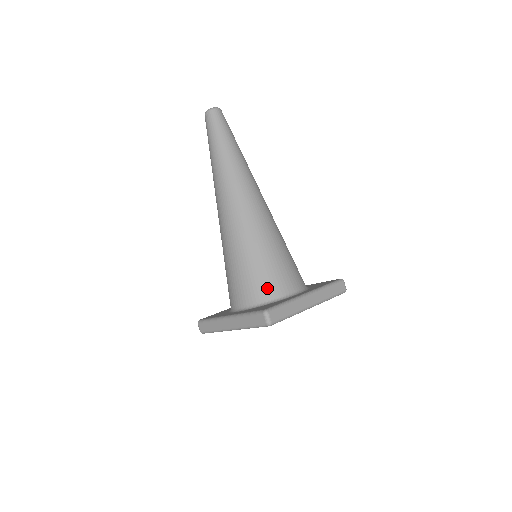
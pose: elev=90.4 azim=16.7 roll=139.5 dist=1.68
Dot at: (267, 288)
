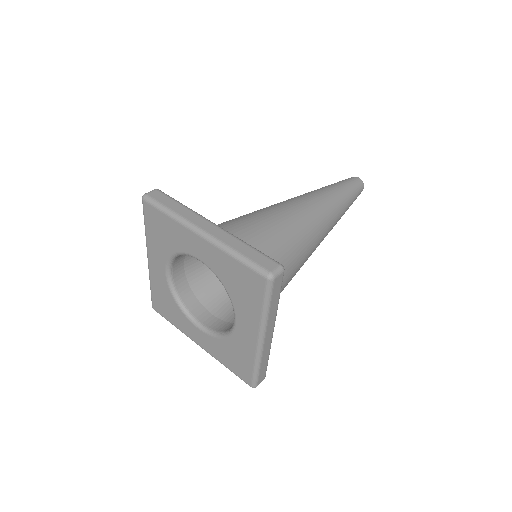
Dot at: occluded
